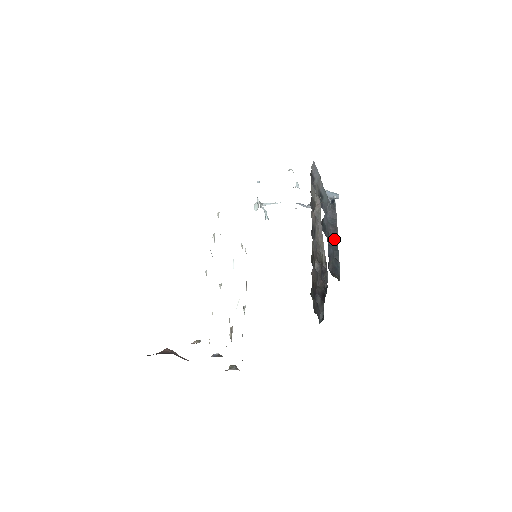
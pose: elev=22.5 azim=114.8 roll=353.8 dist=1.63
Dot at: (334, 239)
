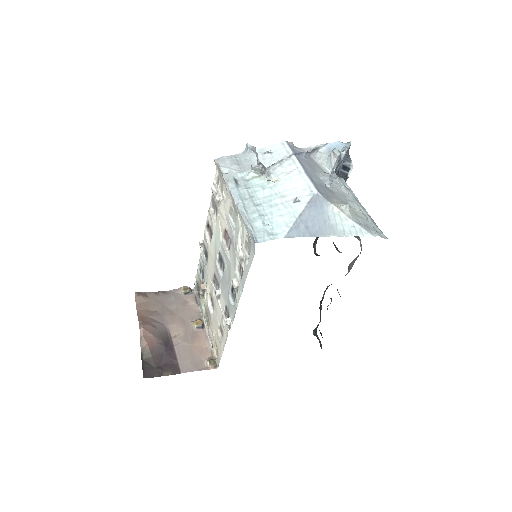
Dot at: occluded
